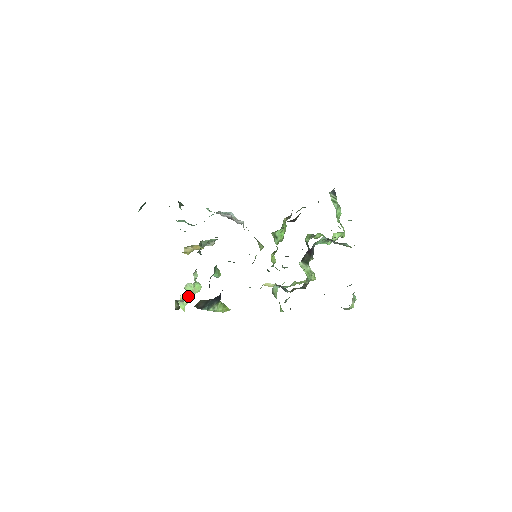
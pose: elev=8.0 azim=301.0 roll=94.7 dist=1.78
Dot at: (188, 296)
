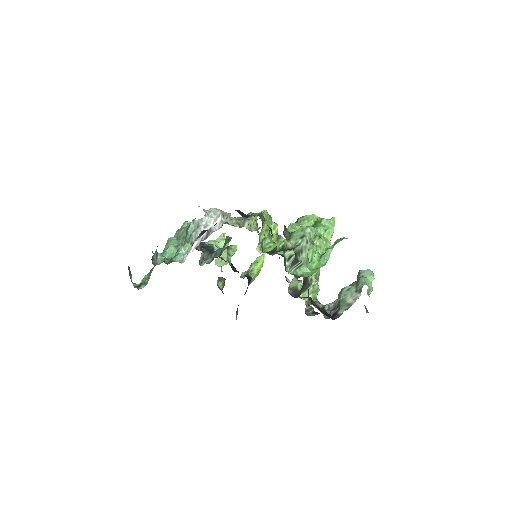
Dot at: (223, 258)
